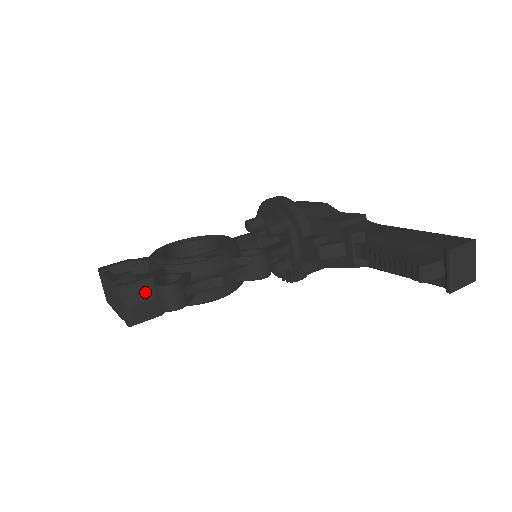
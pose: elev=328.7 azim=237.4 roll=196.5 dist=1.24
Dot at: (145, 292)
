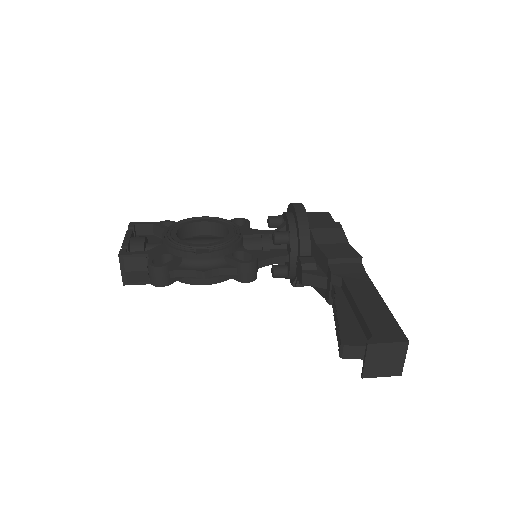
Dot at: (139, 264)
